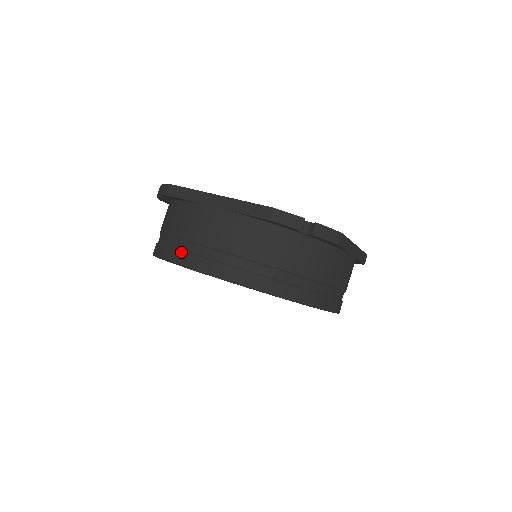
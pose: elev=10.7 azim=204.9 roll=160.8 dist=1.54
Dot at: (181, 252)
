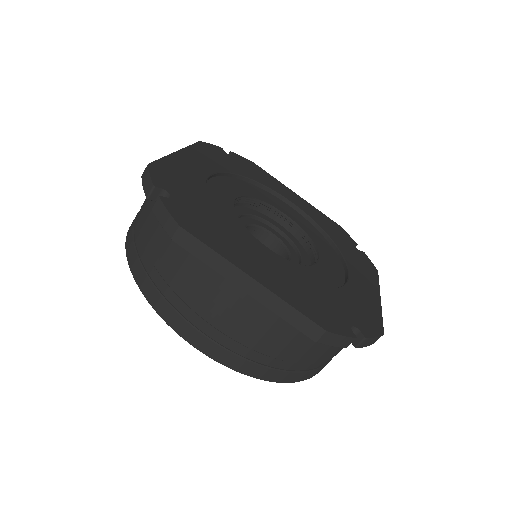
Dot at: (182, 320)
